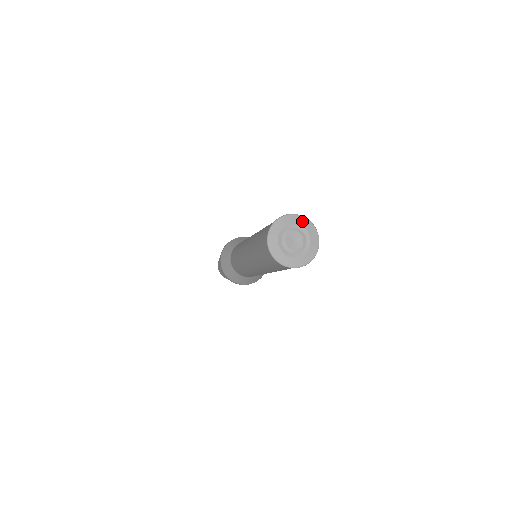
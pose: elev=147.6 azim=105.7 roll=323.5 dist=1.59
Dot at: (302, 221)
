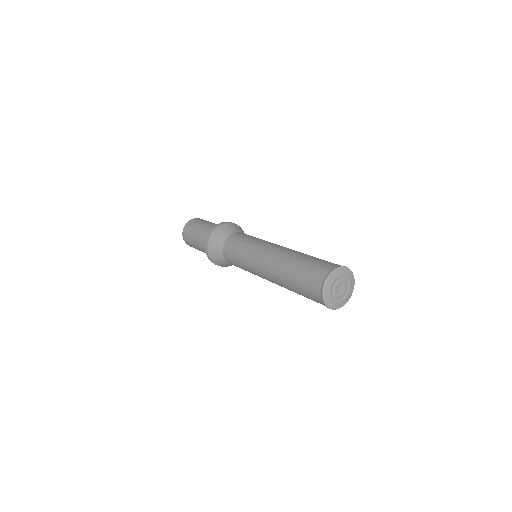
Dot at: (335, 275)
